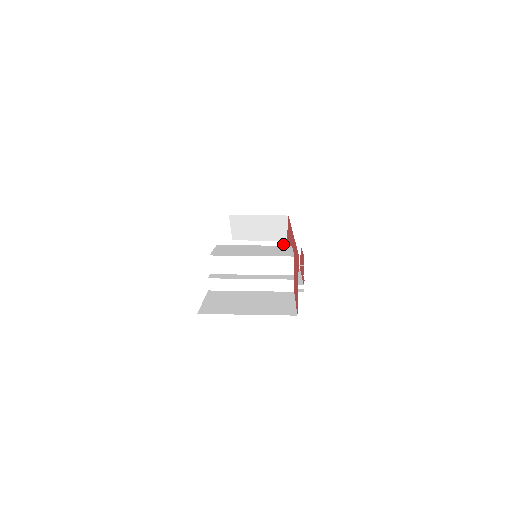
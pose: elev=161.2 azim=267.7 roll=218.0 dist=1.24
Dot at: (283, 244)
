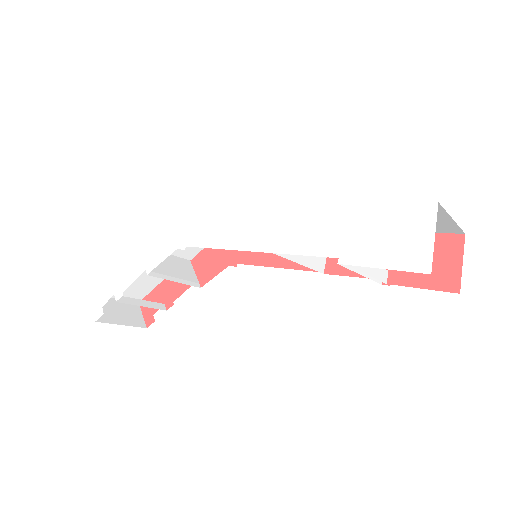
Dot at: (189, 263)
